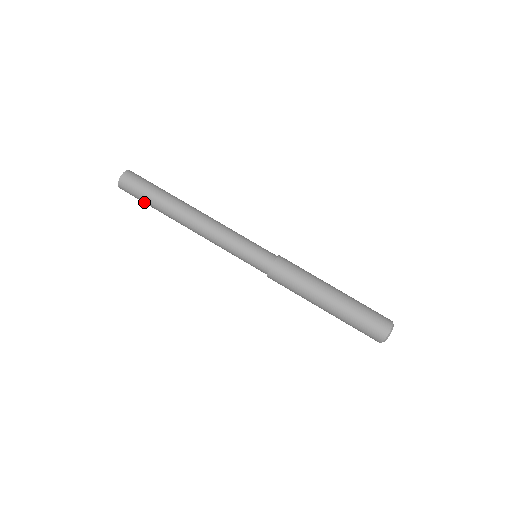
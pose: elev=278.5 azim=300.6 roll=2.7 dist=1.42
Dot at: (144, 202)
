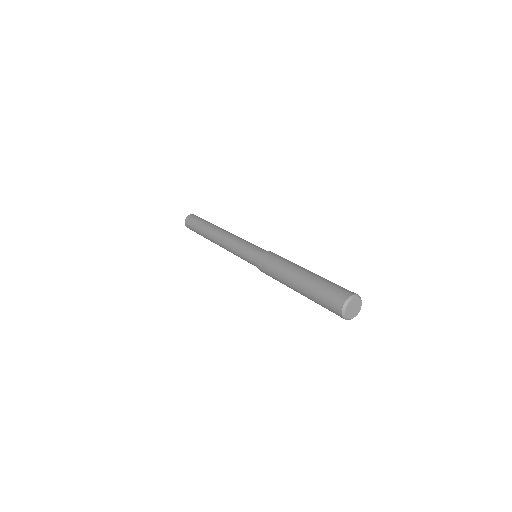
Dot at: (199, 221)
